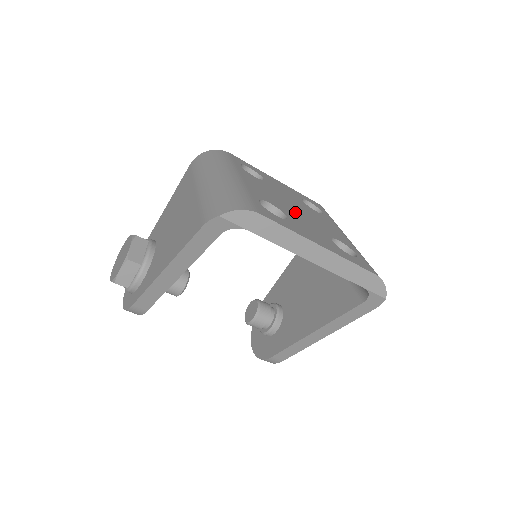
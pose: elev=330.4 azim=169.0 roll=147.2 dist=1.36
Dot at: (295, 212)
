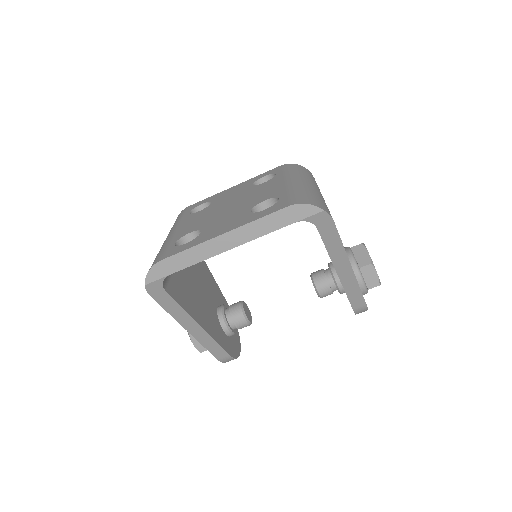
Dot at: (222, 214)
